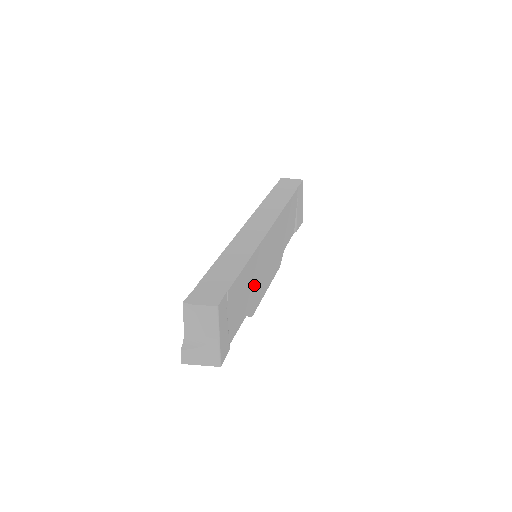
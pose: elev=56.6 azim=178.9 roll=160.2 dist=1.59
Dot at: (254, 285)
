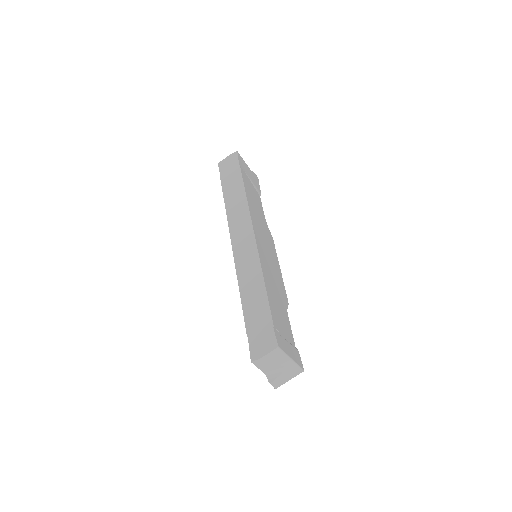
Dot at: (276, 285)
